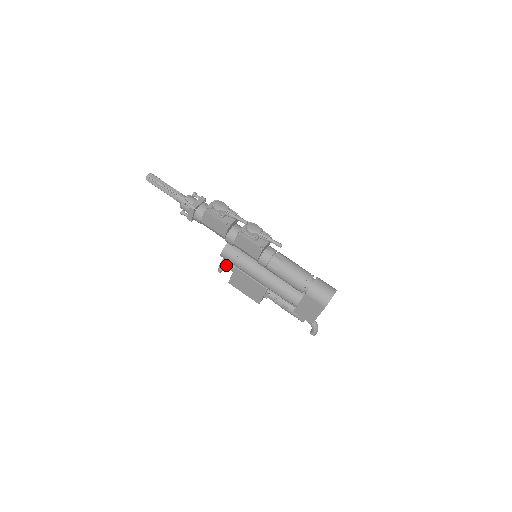
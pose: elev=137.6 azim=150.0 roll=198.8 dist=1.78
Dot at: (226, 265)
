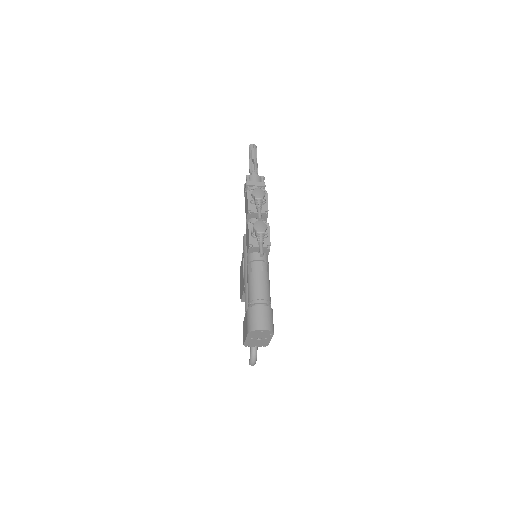
Dot at: occluded
